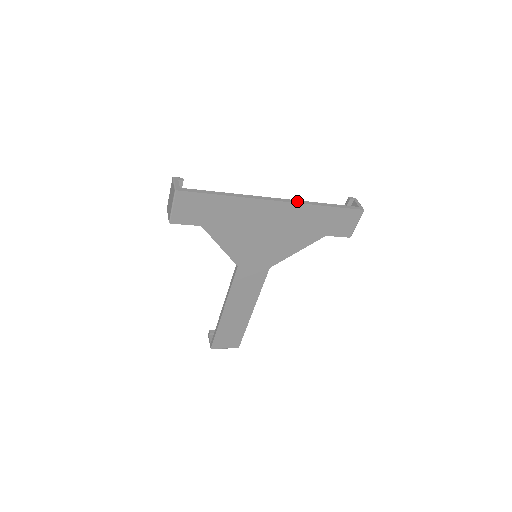
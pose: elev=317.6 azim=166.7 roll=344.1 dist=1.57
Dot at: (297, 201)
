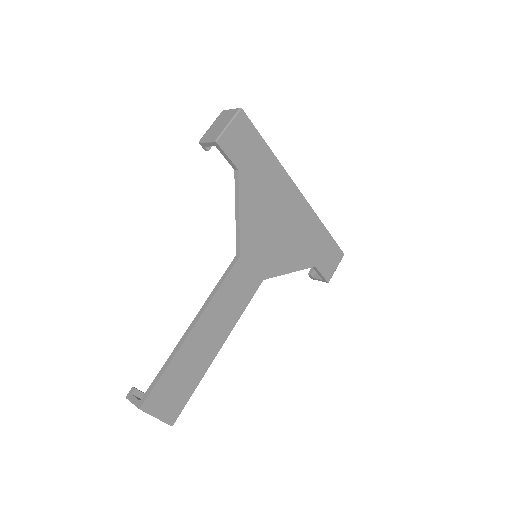
Dot at: (309, 207)
